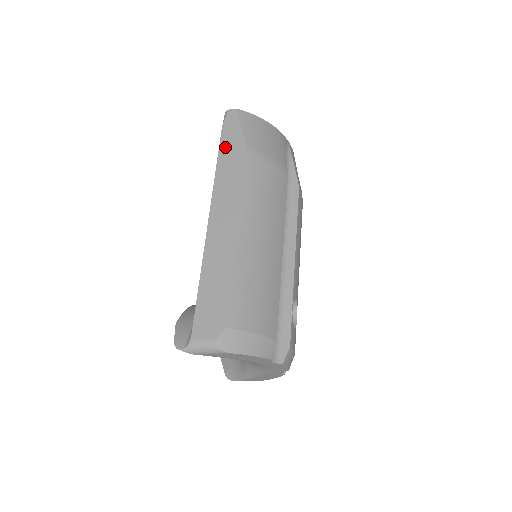
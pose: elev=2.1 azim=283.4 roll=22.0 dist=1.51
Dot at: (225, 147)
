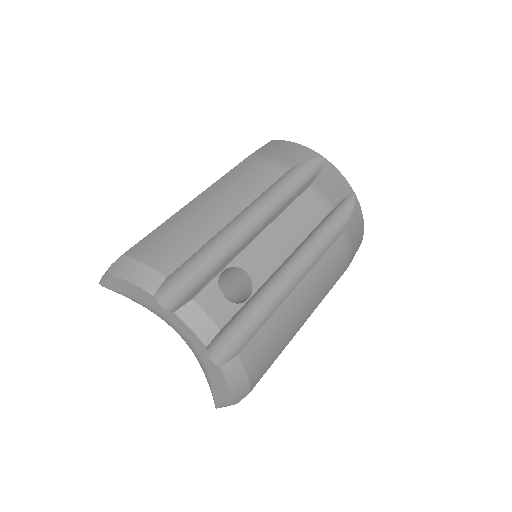
Dot at: occluded
